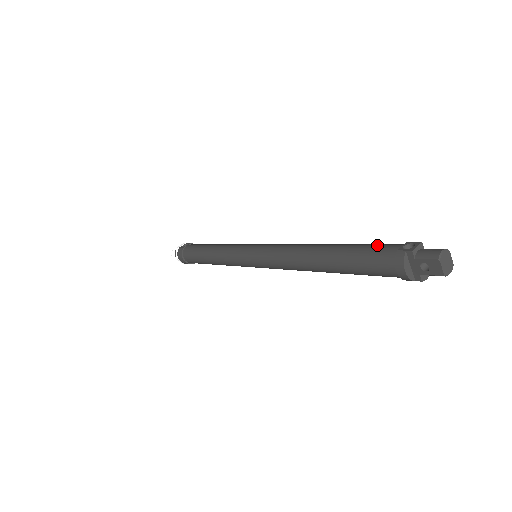
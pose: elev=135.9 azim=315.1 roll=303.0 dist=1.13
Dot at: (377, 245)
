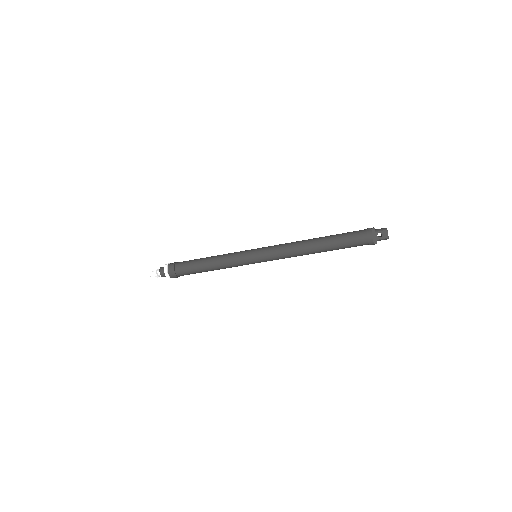
Dot at: occluded
